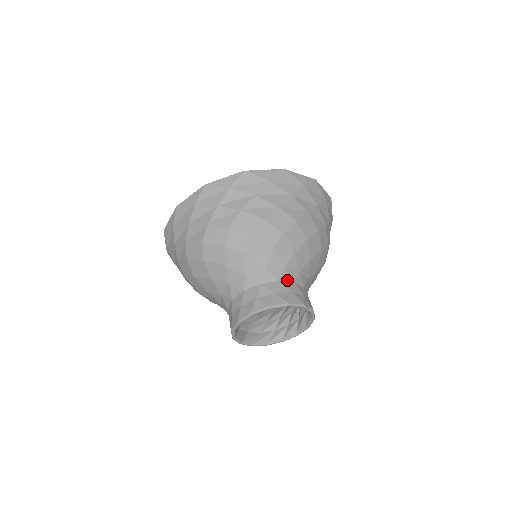
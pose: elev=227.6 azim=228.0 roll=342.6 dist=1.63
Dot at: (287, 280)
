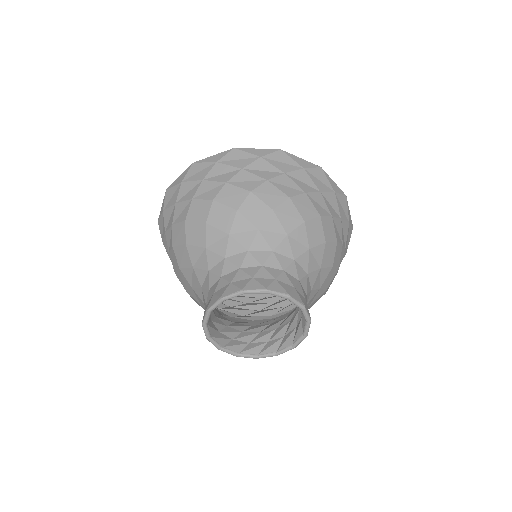
Dot at: (304, 287)
